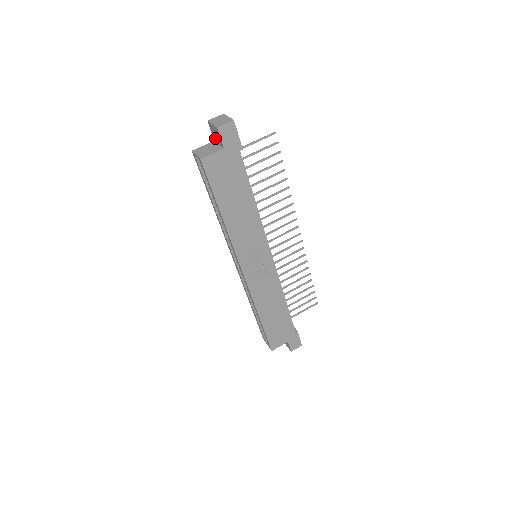
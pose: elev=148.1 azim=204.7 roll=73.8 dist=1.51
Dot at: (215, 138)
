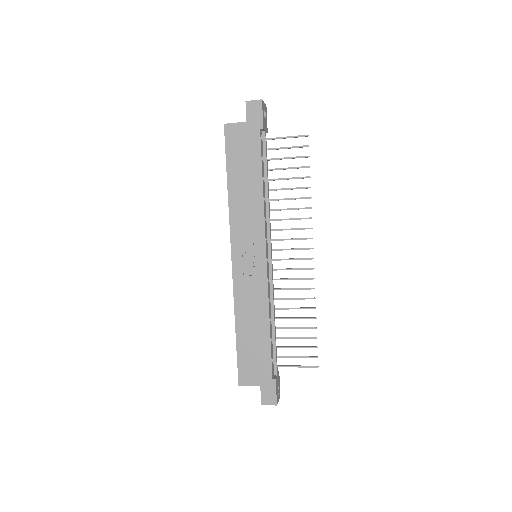
Dot at: occluded
